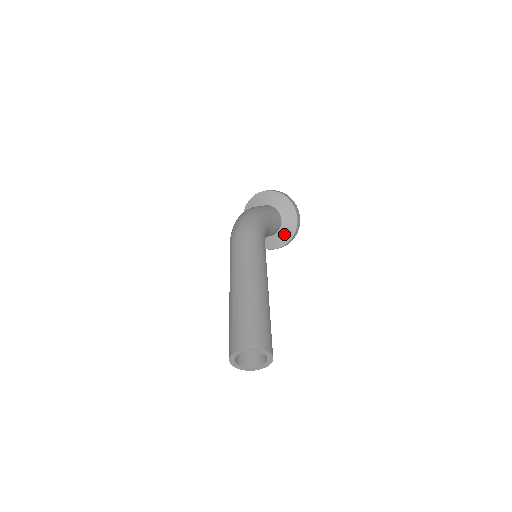
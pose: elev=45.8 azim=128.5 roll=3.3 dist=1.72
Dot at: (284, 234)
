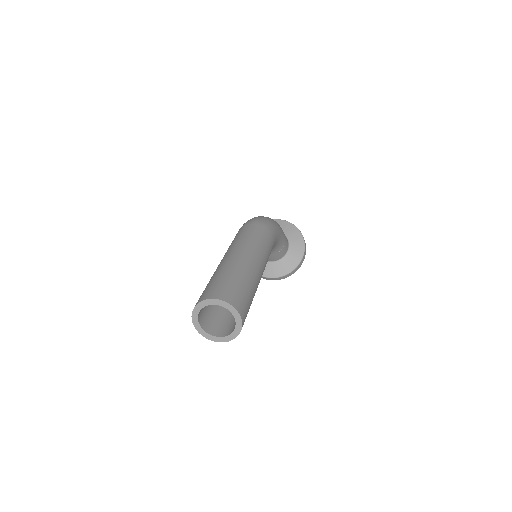
Dot at: (281, 266)
